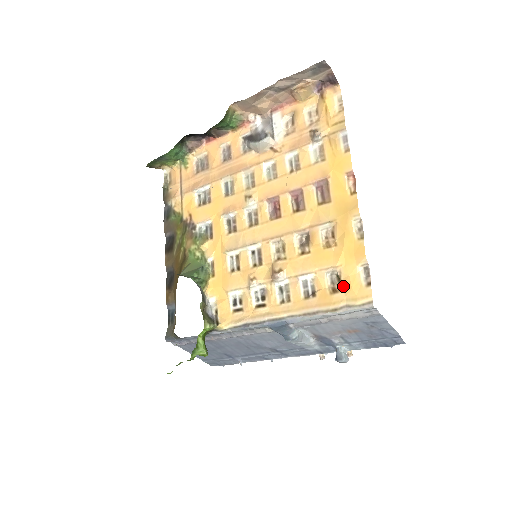
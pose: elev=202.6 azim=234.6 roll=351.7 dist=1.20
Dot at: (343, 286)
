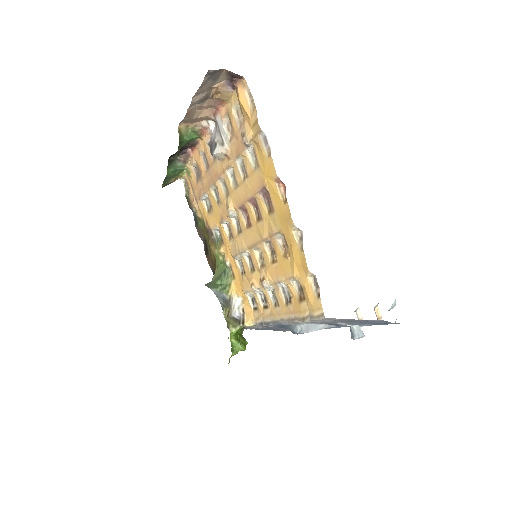
Dot at: (304, 295)
